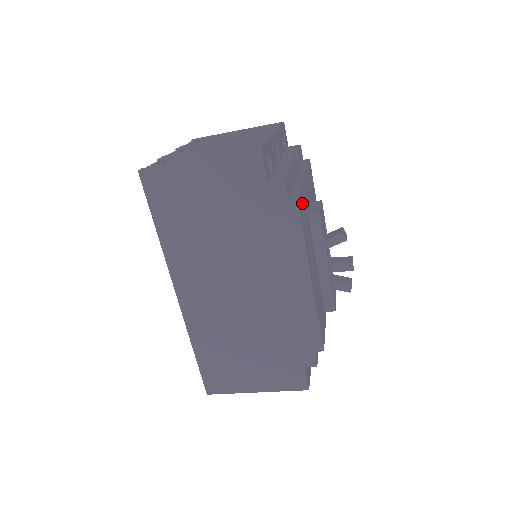
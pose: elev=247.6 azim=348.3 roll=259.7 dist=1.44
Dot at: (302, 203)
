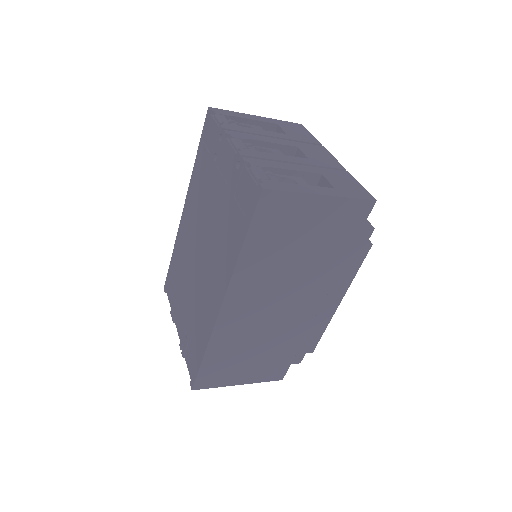
Dot at: occluded
